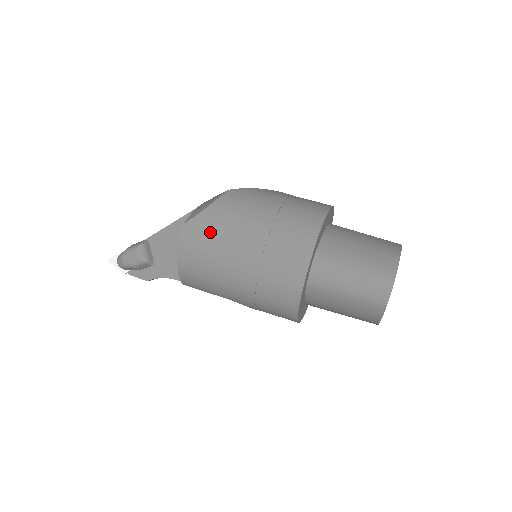
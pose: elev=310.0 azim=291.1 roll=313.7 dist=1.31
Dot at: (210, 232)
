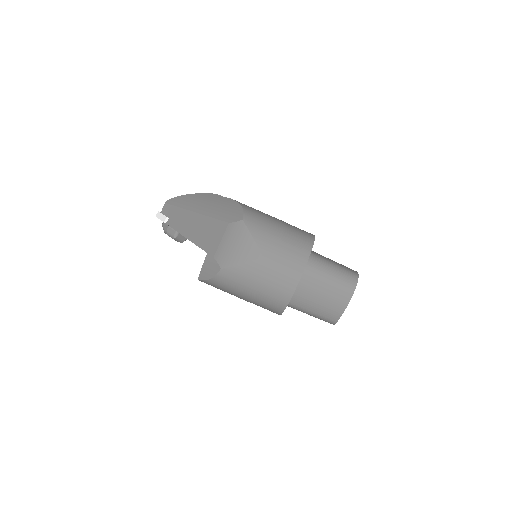
Dot at: occluded
